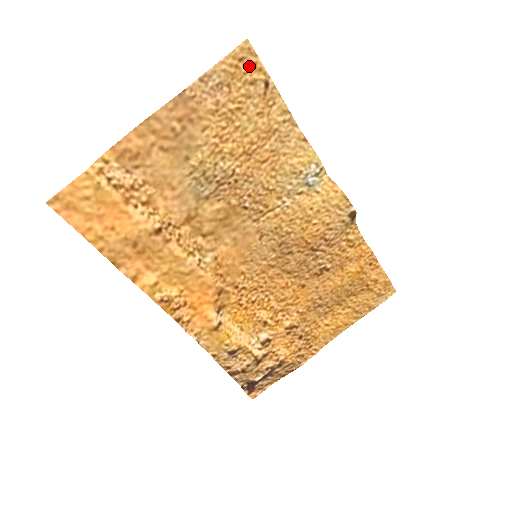
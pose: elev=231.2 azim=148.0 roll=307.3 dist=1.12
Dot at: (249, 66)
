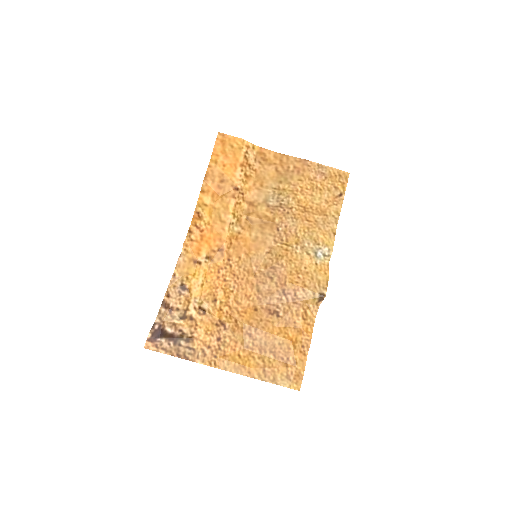
Dot at: (341, 181)
